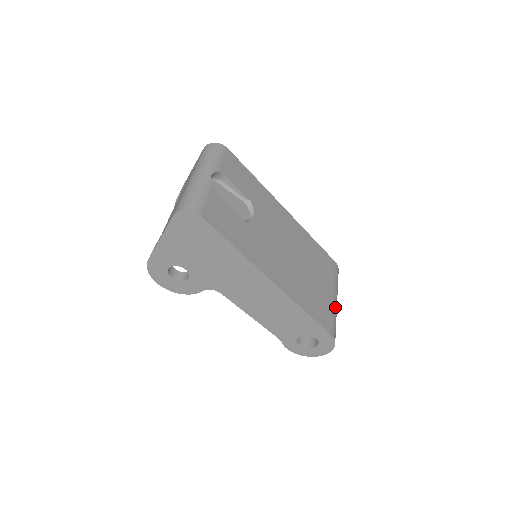
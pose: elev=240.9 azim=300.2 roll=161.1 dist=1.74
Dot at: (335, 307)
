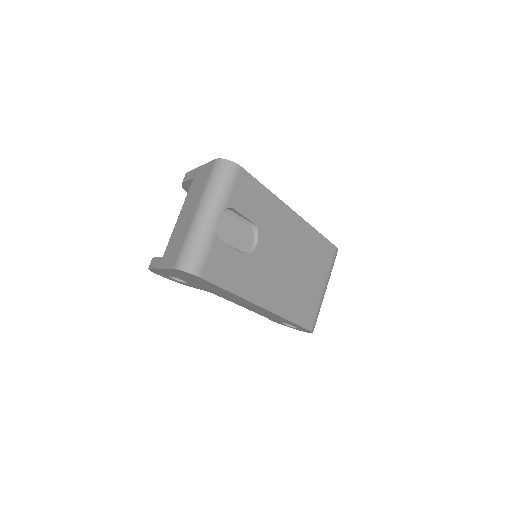
Dot at: (322, 298)
